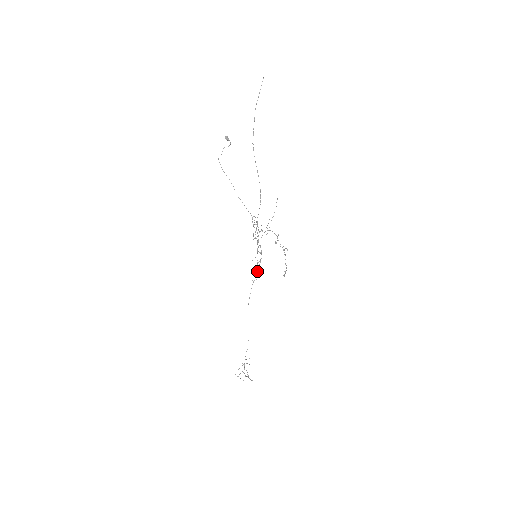
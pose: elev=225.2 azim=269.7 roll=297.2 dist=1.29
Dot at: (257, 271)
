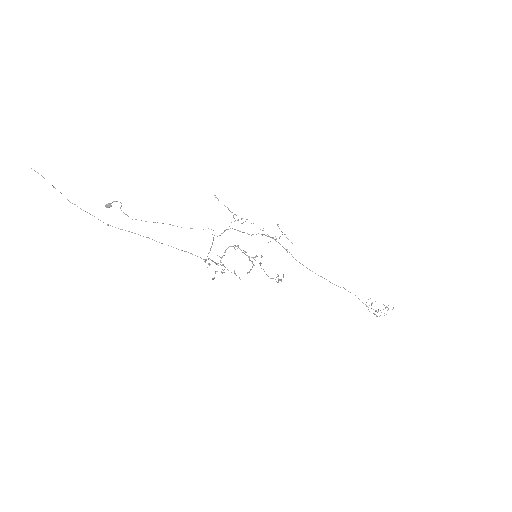
Dot at: occluded
